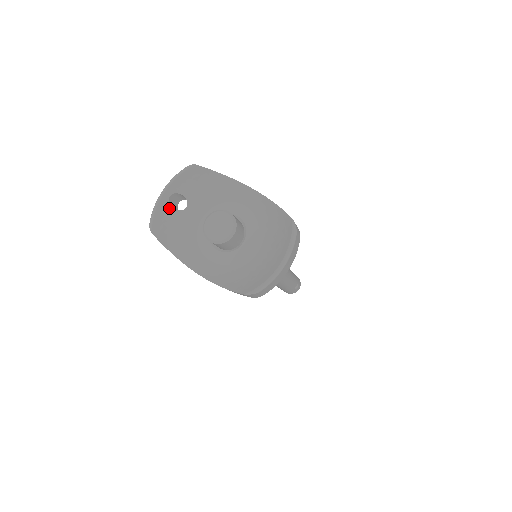
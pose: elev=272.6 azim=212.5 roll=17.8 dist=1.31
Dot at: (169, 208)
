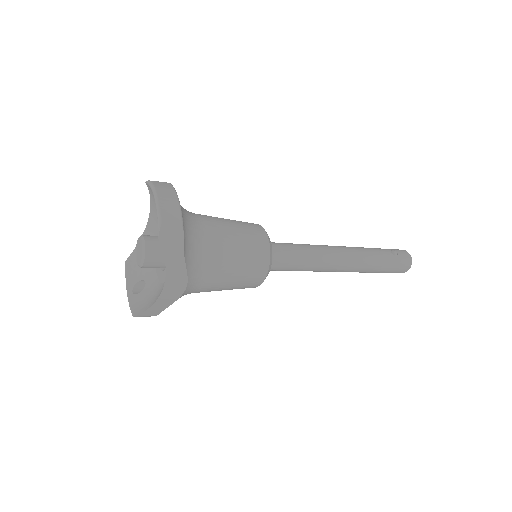
Dot at: (137, 296)
